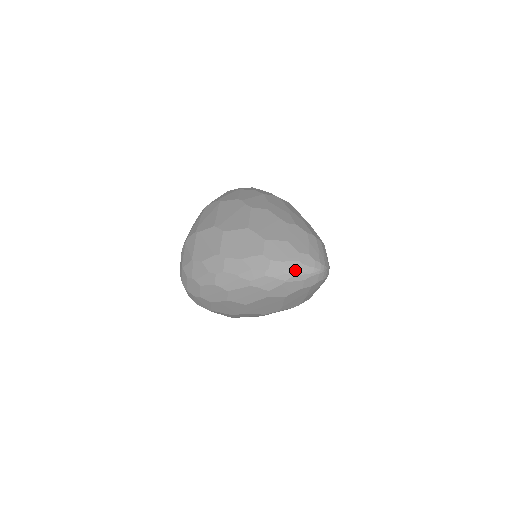
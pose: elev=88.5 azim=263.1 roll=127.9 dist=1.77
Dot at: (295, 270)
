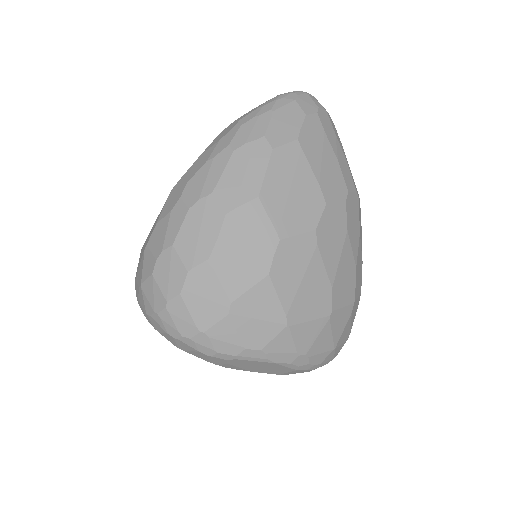
Dot at: (272, 99)
